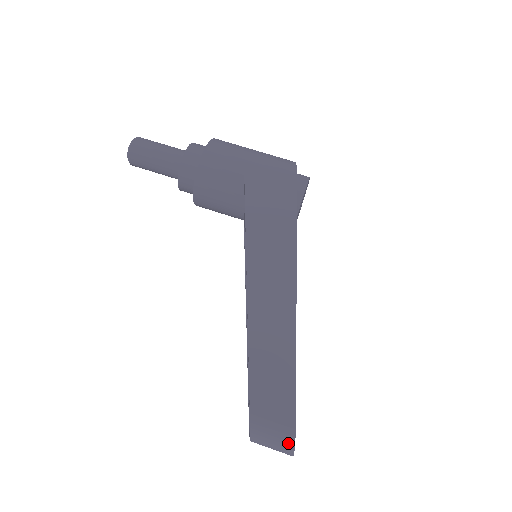
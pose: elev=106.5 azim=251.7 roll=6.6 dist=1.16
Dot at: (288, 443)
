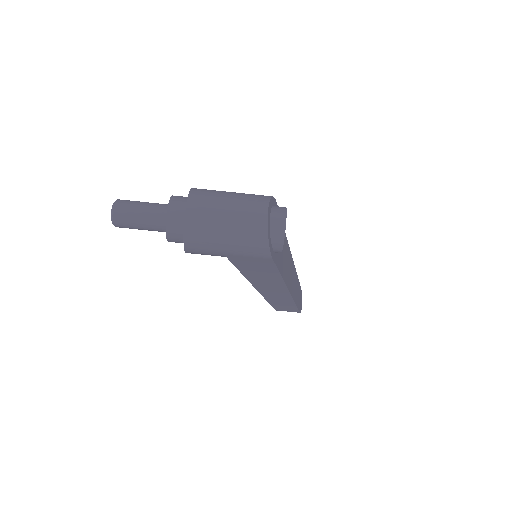
Dot at: occluded
